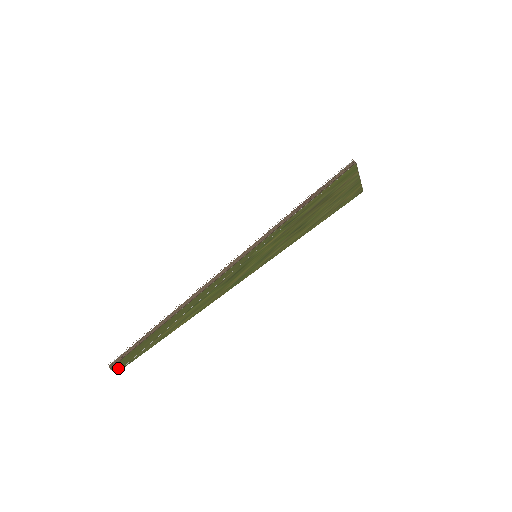
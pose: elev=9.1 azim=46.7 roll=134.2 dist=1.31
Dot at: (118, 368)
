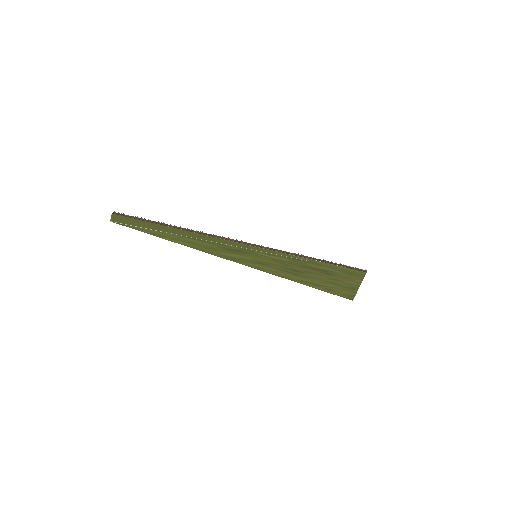
Dot at: (115, 219)
